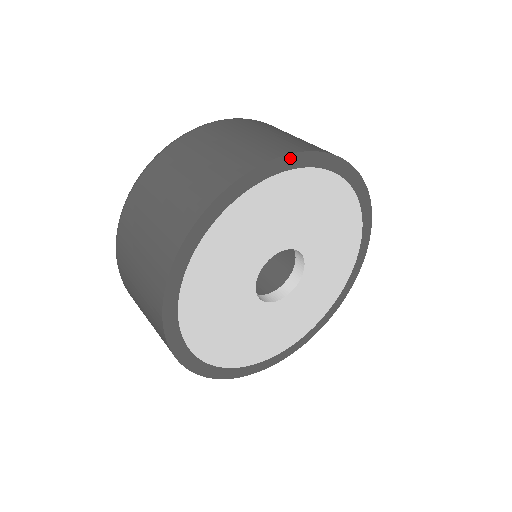
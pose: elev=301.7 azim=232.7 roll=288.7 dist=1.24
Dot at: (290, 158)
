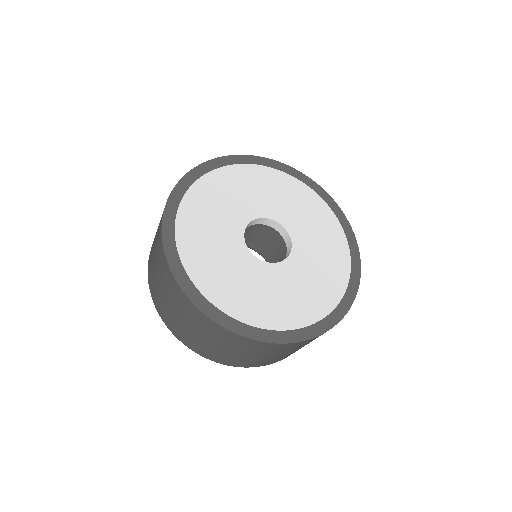
Dot at: (230, 158)
